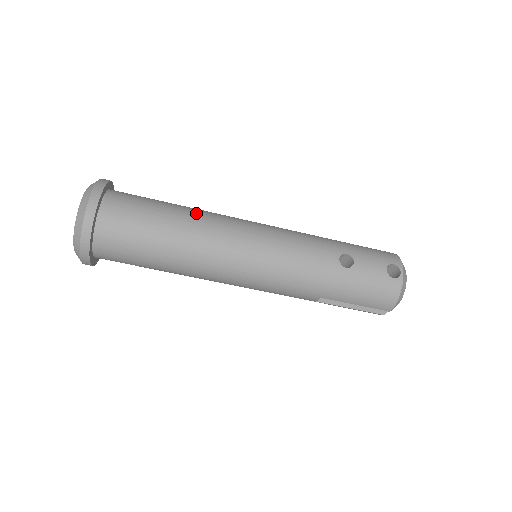
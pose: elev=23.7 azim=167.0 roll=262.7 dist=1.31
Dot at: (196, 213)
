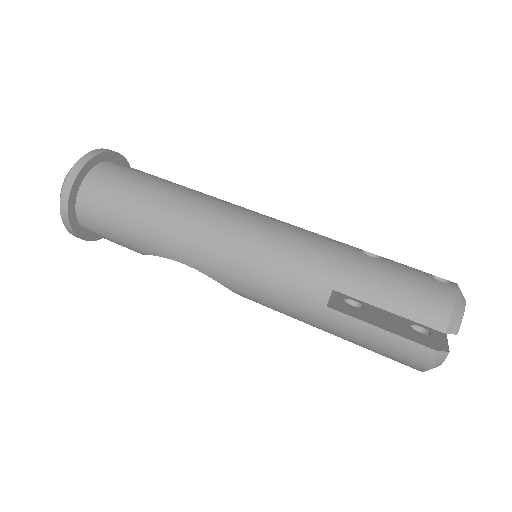
Dot at: occluded
